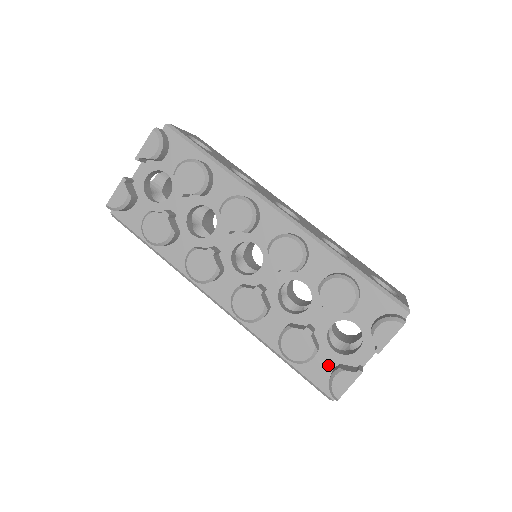
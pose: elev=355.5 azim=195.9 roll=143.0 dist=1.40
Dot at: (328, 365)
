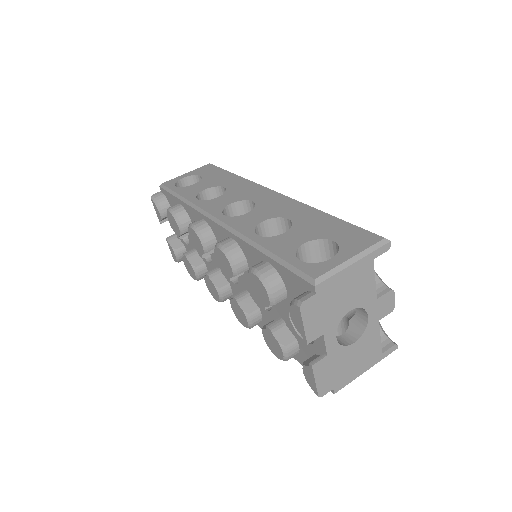
Dot at: occluded
